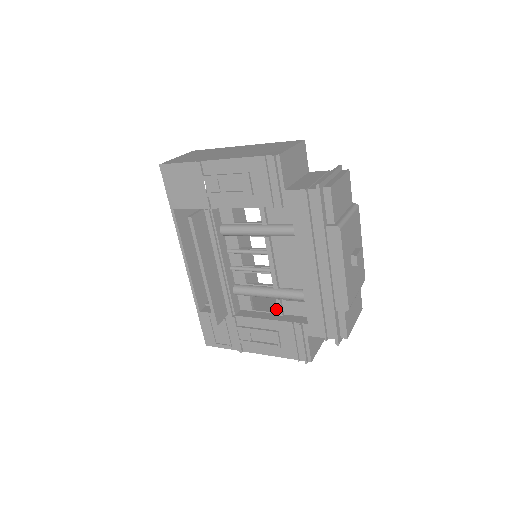
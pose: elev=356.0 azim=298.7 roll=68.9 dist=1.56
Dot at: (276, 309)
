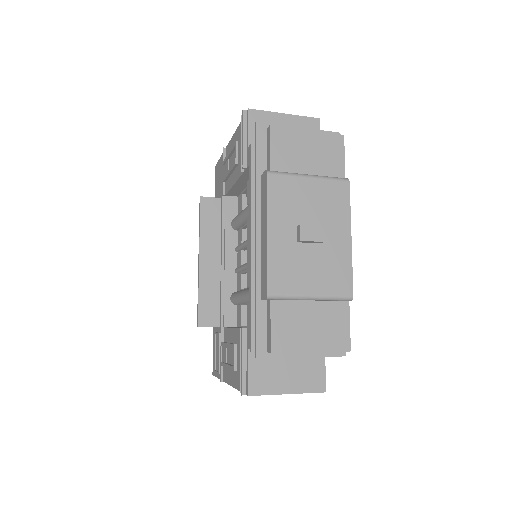
Dot at: occluded
